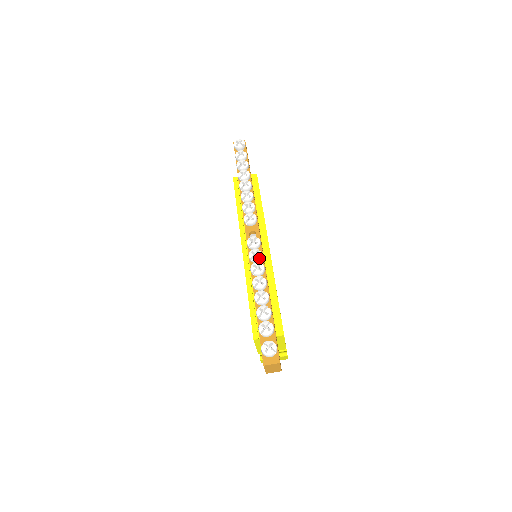
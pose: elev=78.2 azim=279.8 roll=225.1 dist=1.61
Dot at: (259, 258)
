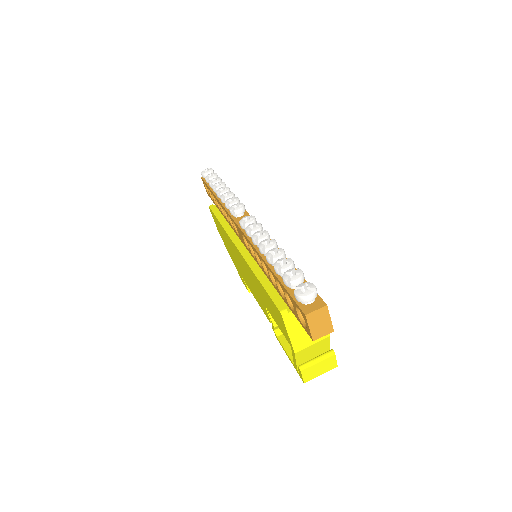
Dot at: (259, 228)
